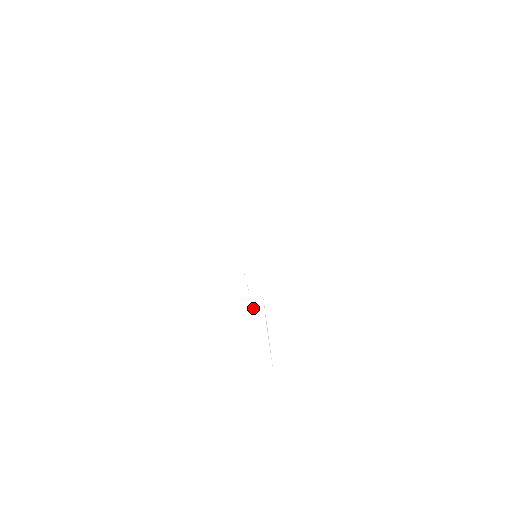
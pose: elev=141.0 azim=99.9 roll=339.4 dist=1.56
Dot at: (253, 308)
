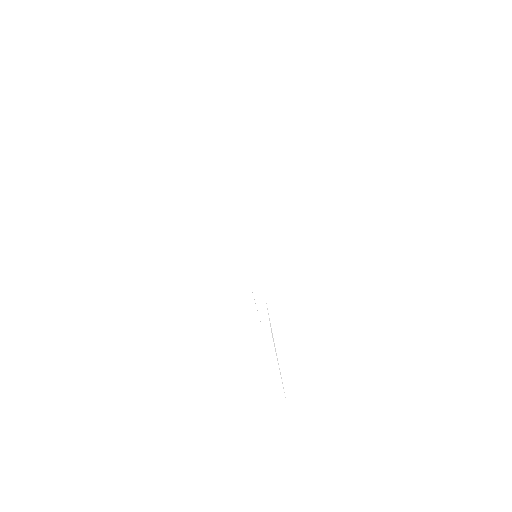
Dot at: occluded
